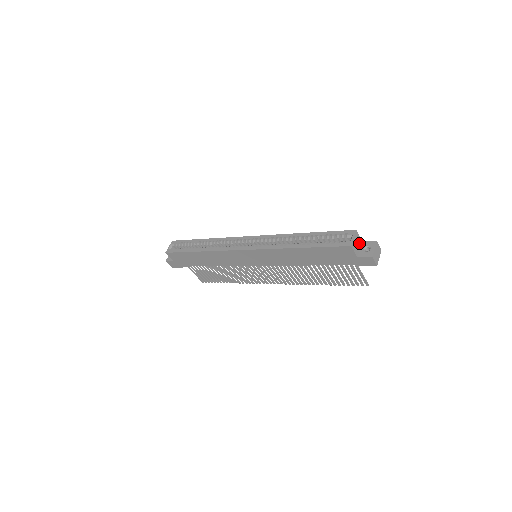
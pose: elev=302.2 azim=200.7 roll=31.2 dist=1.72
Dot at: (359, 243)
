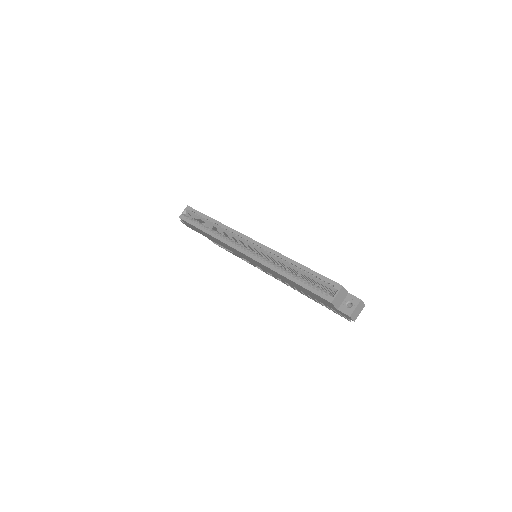
Dot at: (344, 296)
